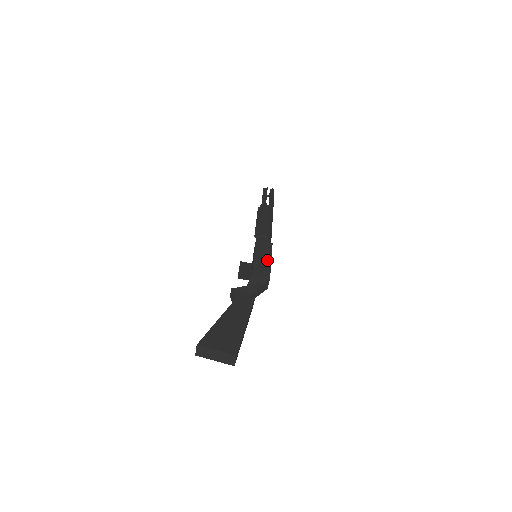
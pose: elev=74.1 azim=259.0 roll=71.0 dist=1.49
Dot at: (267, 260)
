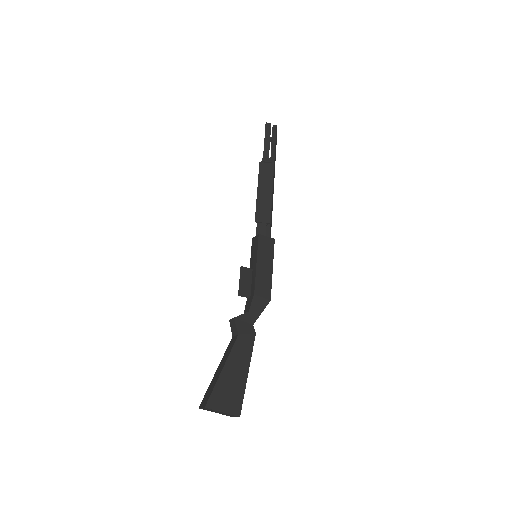
Dot at: (269, 270)
